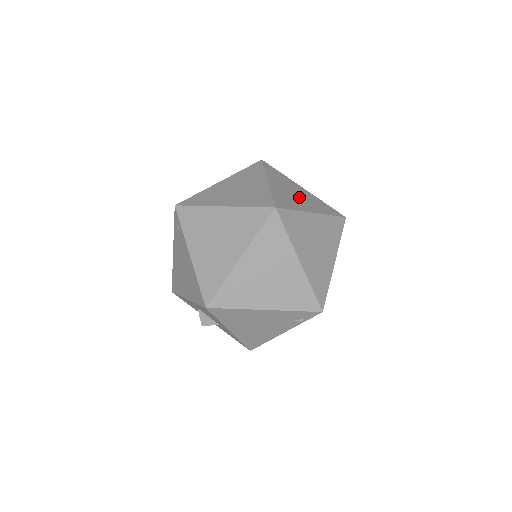
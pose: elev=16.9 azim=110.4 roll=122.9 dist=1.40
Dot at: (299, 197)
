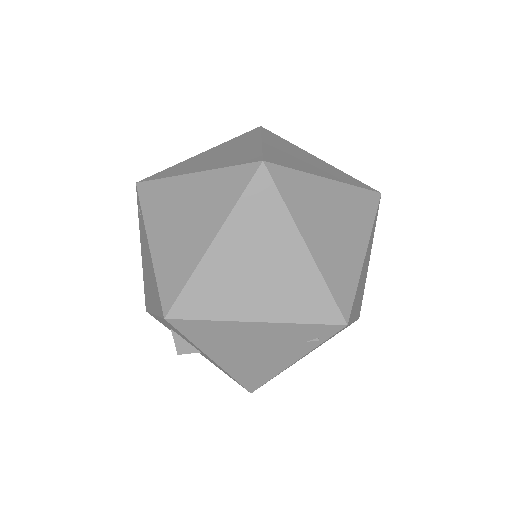
Dot at: (308, 162)
